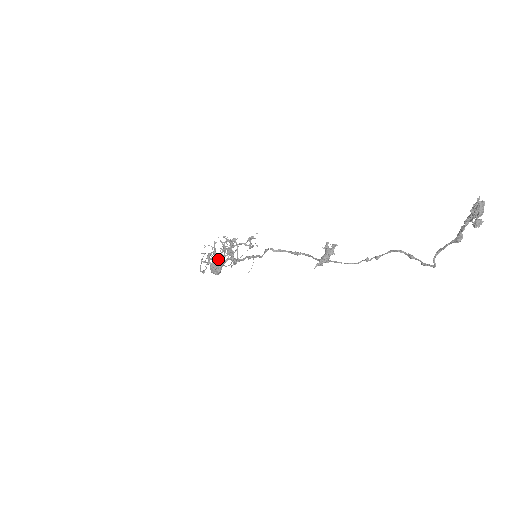
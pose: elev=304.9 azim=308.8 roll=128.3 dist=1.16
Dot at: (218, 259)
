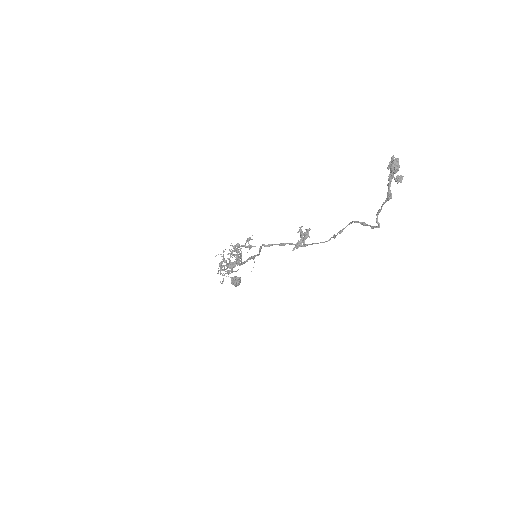
Dot at: (227, 264)
